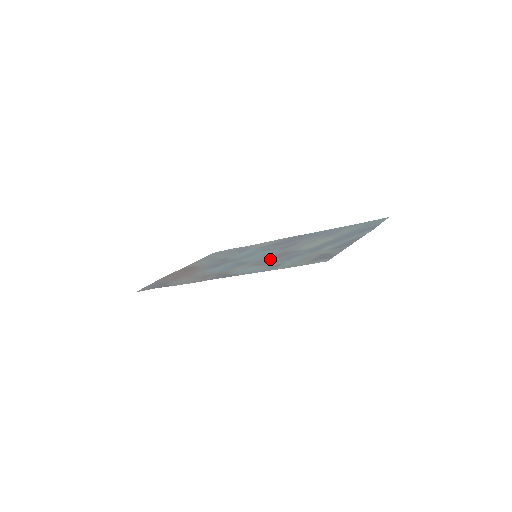
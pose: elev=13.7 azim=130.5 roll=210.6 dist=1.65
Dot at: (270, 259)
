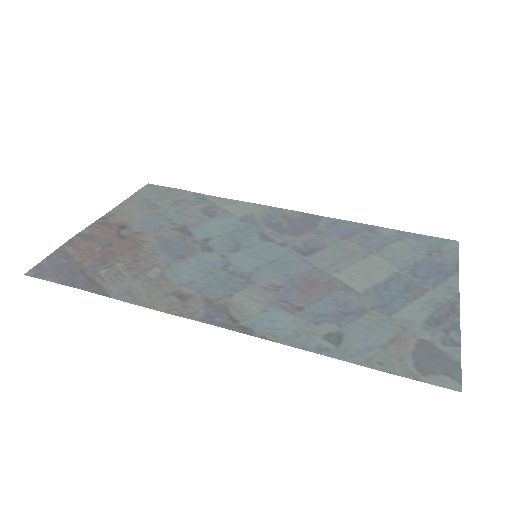
Dot at: (302, 294)
